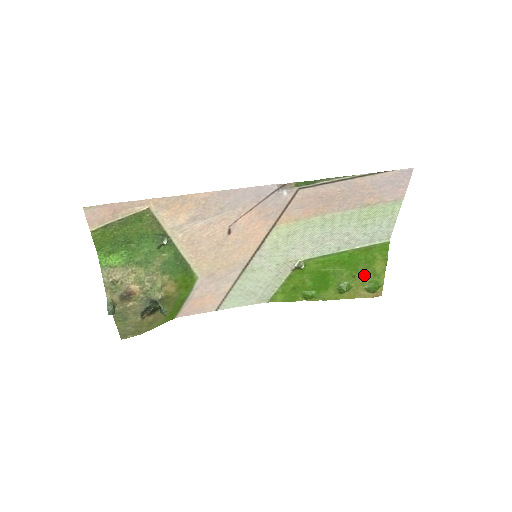
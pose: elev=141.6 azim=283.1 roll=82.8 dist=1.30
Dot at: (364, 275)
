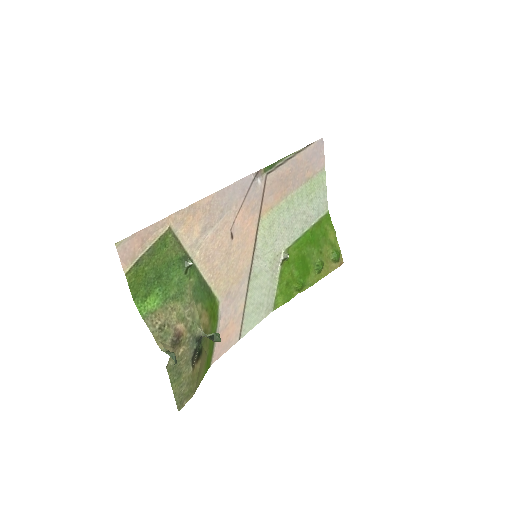
Dot at: (326, 248)
